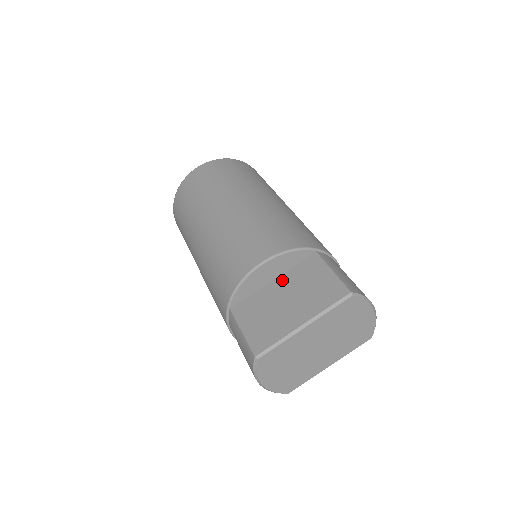
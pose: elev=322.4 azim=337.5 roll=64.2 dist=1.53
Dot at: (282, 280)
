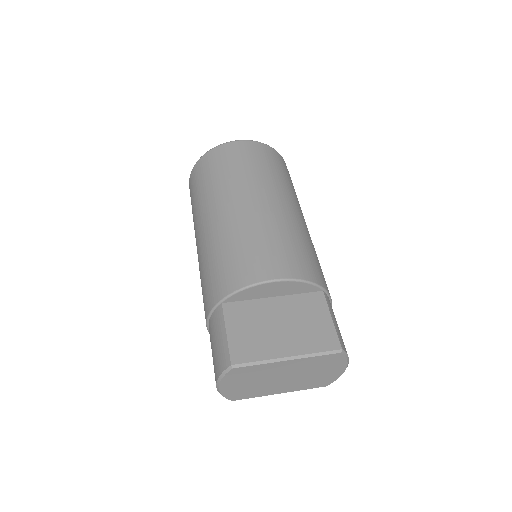
Dot at: (282, 302)
